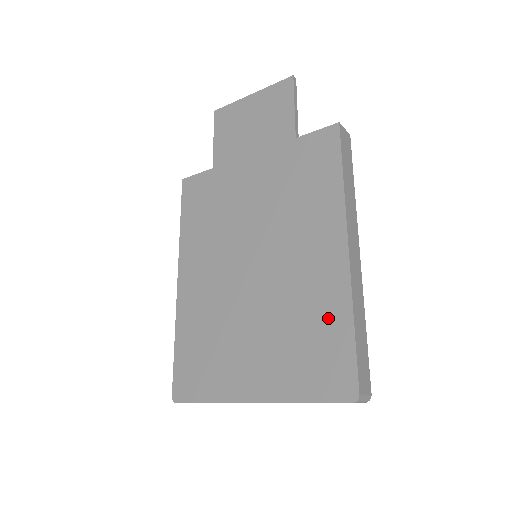
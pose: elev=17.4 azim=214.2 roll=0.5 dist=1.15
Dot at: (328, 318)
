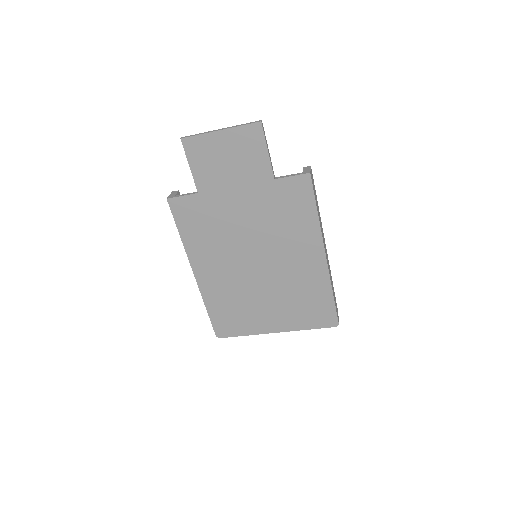
Dot at: (317, 292)
